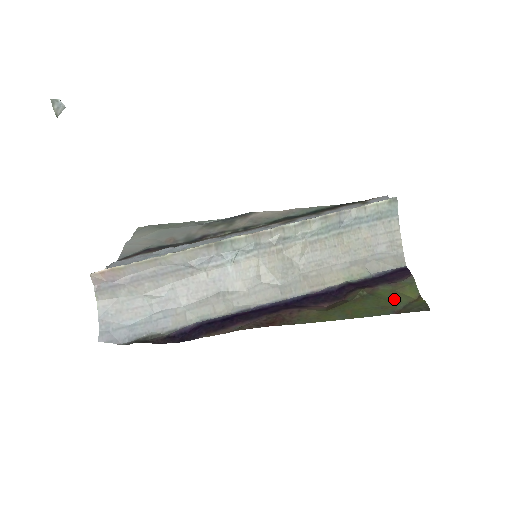
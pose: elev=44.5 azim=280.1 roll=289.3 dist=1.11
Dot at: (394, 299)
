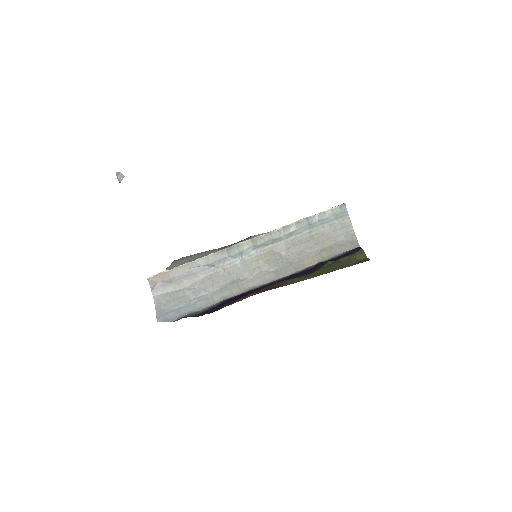
Dot at: (349, 261)
